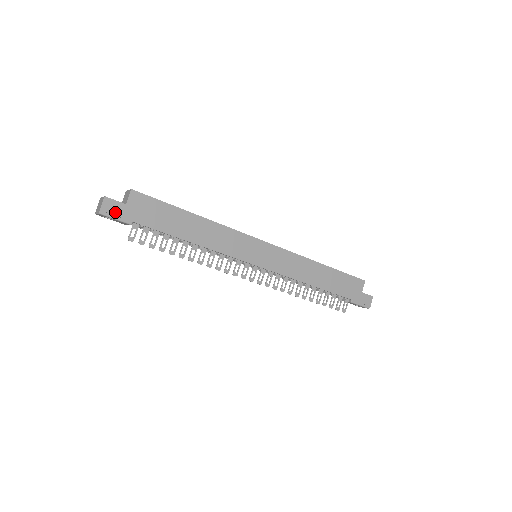
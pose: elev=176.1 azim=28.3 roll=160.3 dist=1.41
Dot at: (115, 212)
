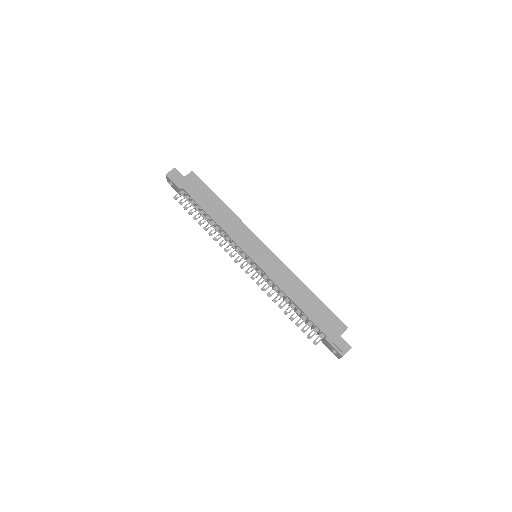
Dot at: (175, 178)
